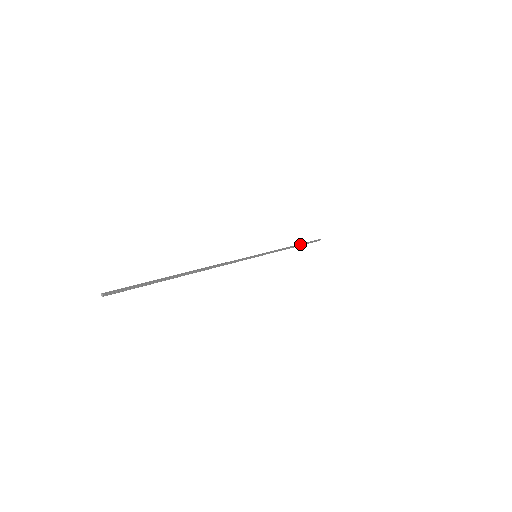
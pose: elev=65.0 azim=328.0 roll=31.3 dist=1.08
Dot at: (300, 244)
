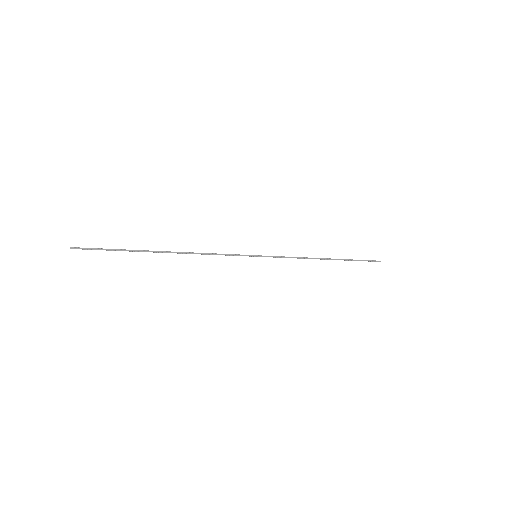
Dot at: (337, 259)
